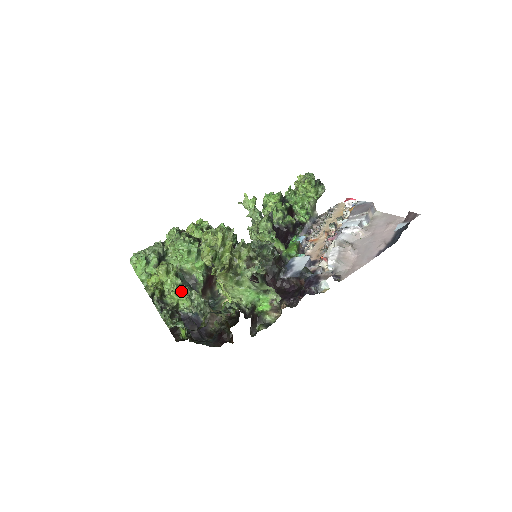
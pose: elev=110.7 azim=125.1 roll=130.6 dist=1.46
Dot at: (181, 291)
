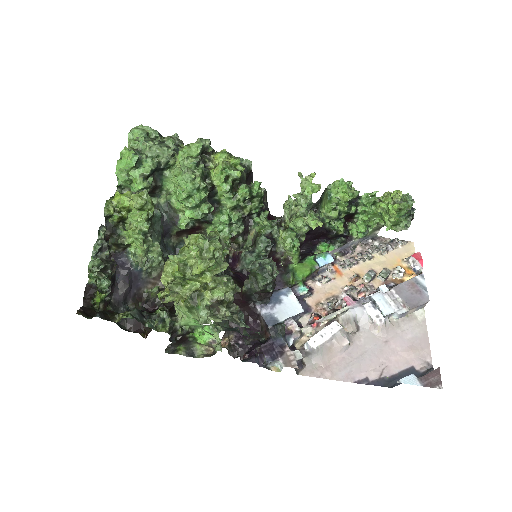
Dot at: (141, 239)
